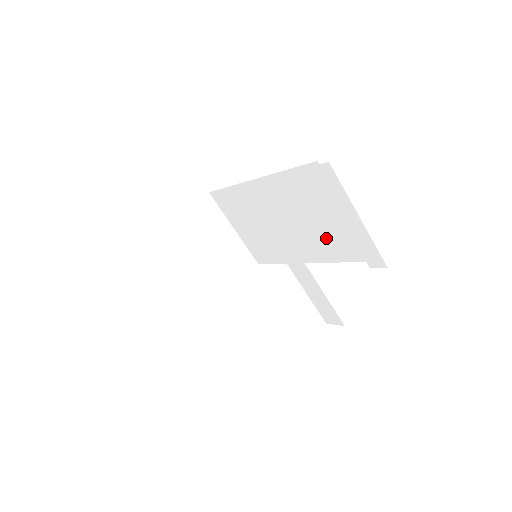
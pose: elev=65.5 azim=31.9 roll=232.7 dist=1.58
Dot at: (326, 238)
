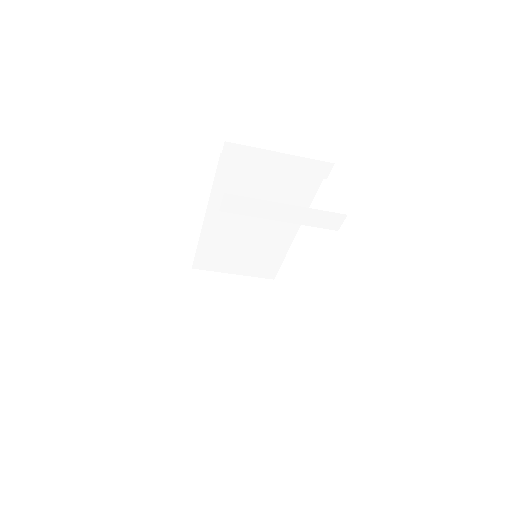
Dot at: (284, 198)
